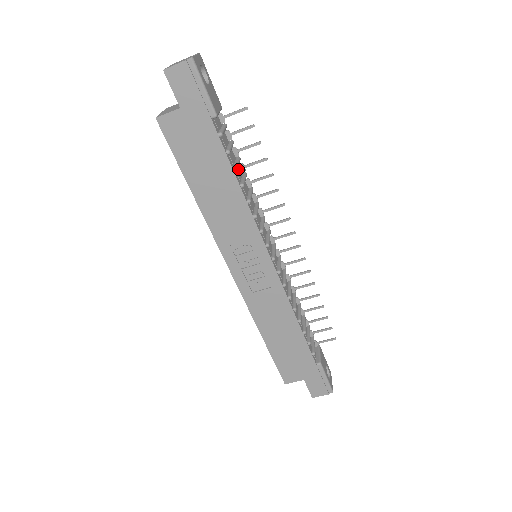
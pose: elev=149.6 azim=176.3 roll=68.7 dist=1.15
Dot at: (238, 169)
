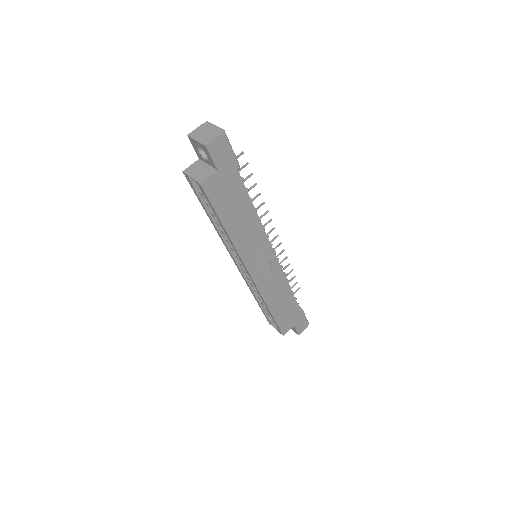
Dot at: occluded
